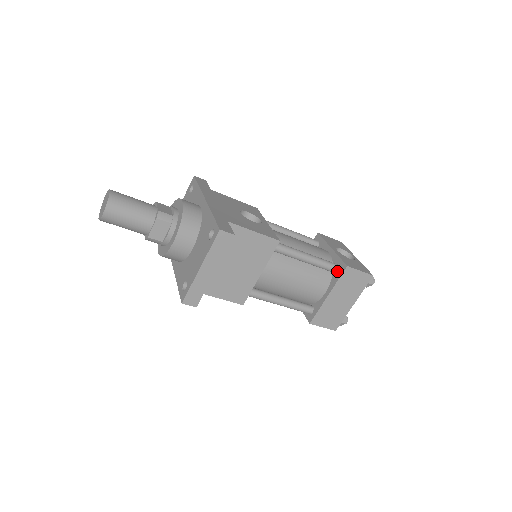
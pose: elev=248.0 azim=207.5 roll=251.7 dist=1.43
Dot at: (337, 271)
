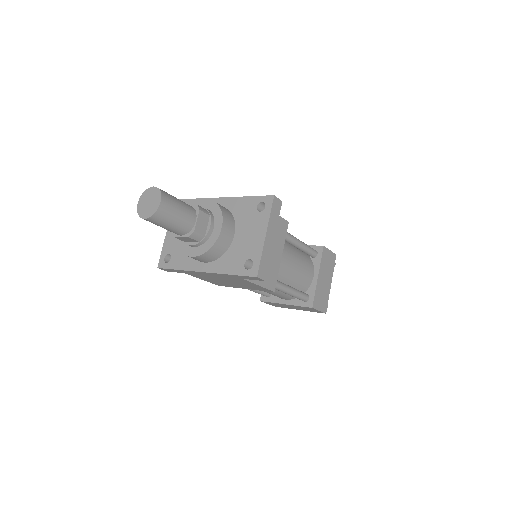
Dot at: (316, 254)
